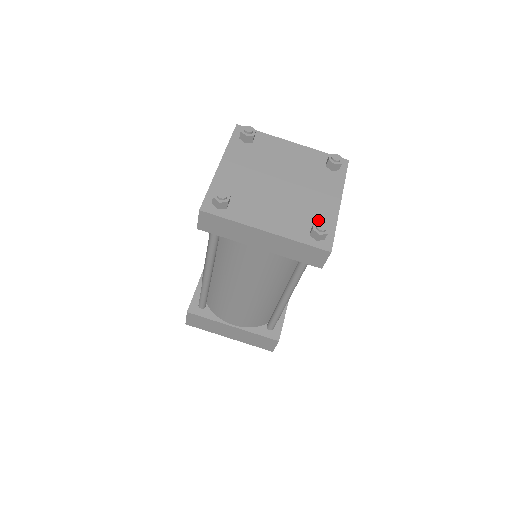
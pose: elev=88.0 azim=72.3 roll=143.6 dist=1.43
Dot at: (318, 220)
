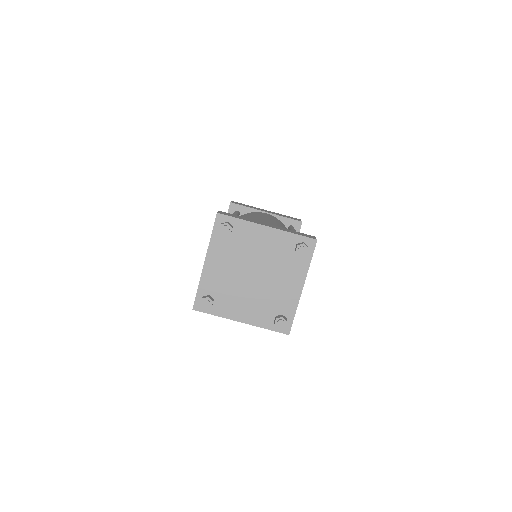
Dot at: (282, 308)
